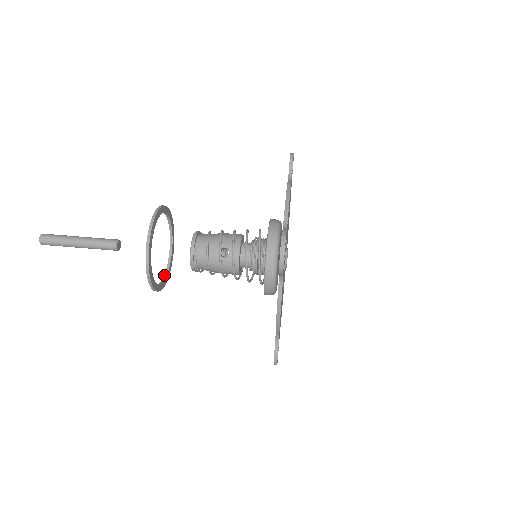
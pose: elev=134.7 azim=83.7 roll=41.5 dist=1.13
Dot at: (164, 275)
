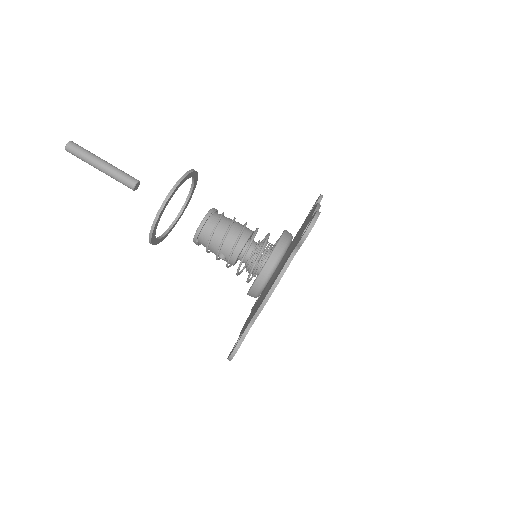
Dot at: (184, 204)
